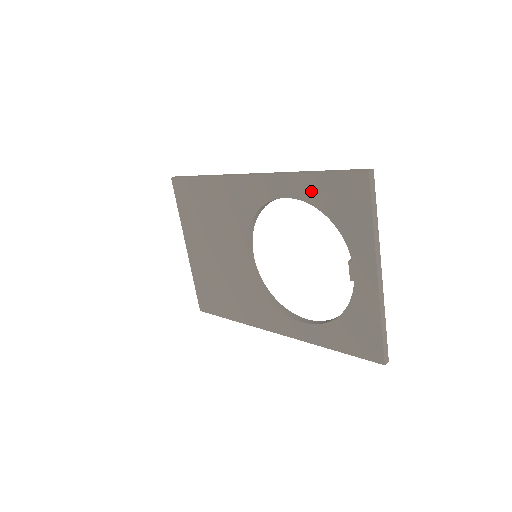
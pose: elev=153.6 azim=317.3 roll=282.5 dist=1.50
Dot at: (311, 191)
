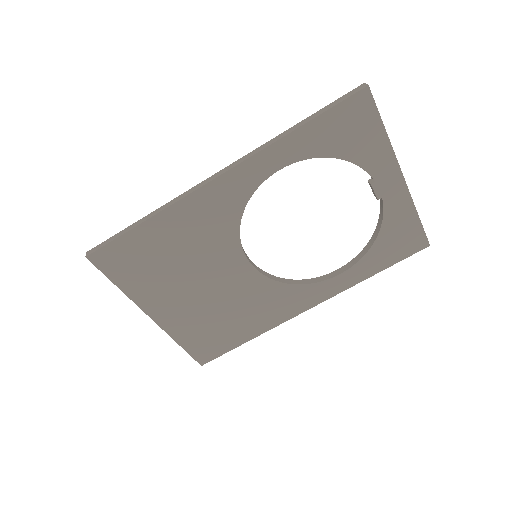
Dot at: (308, 144)
